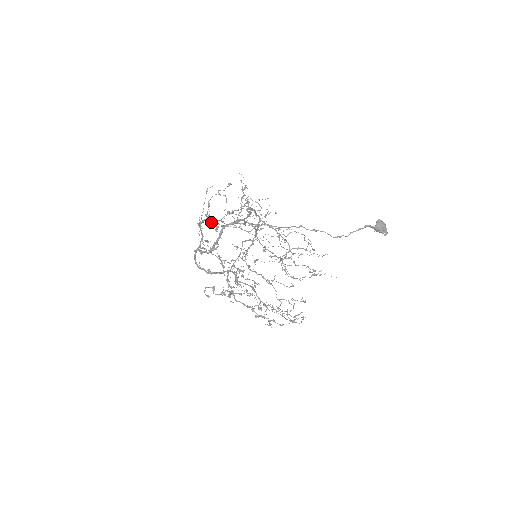
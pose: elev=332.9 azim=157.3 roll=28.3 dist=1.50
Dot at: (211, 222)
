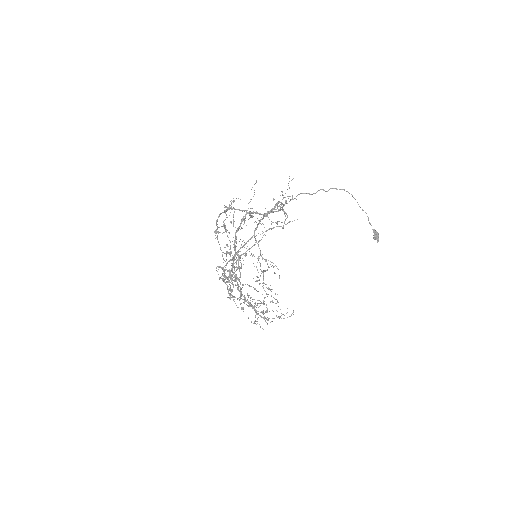
Dot at: occluded
